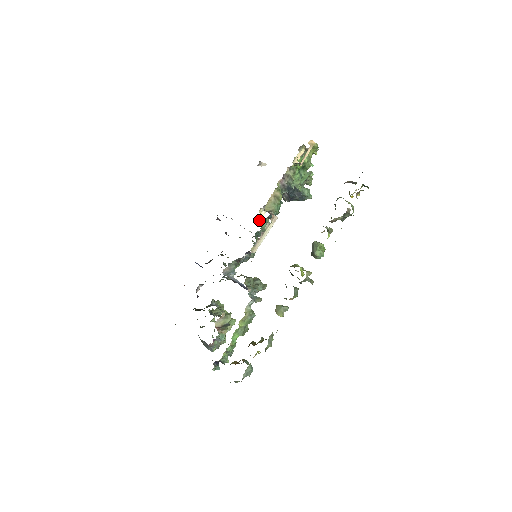
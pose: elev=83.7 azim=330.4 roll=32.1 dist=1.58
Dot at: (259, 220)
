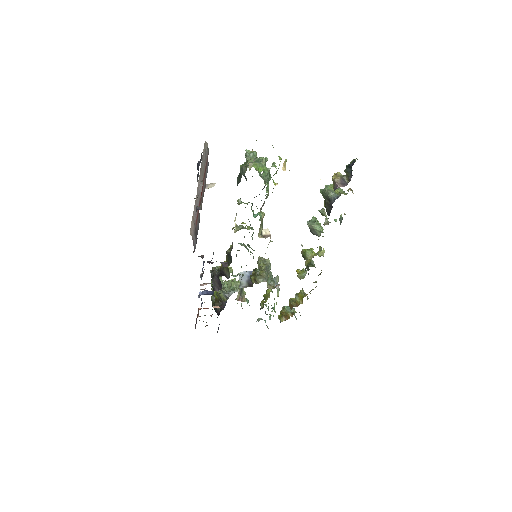
Dot at: (235, 227)
